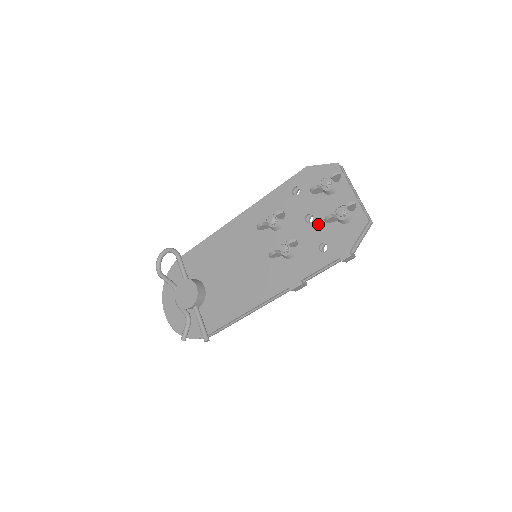
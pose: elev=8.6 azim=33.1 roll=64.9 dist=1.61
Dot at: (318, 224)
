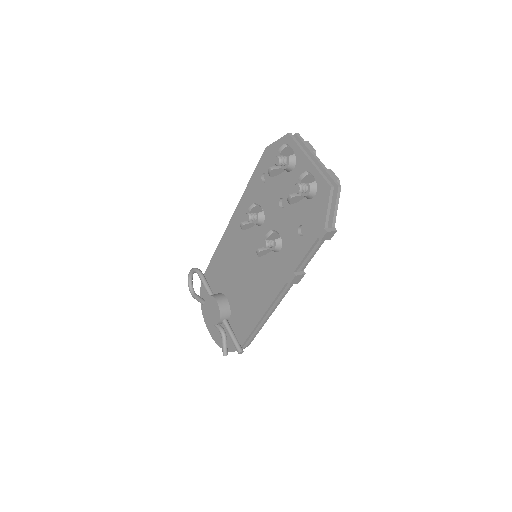
Dot at: (291, 207)
